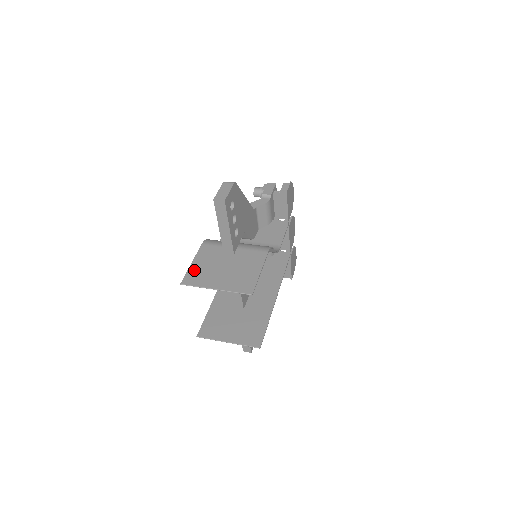
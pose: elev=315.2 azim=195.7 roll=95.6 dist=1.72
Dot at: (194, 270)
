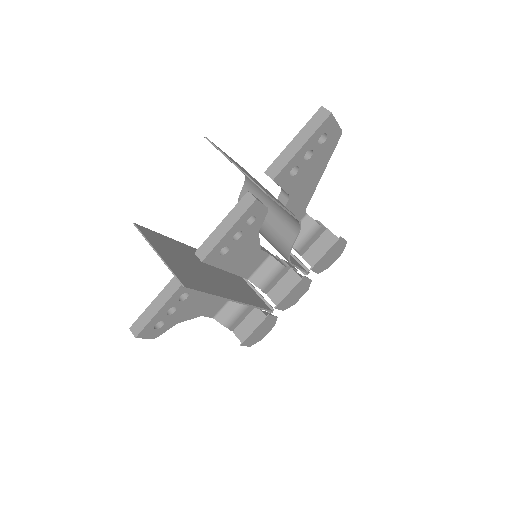
Dot at: occluded
